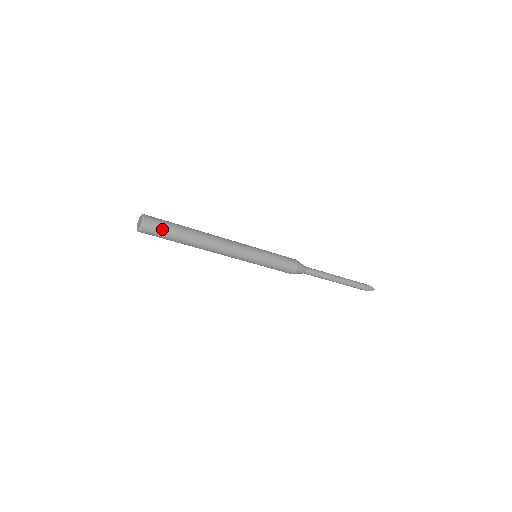
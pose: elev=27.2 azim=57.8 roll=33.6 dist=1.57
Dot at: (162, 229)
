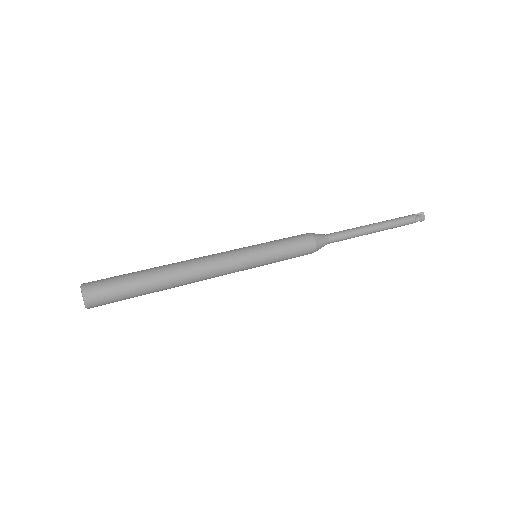
Dot at: occluded
